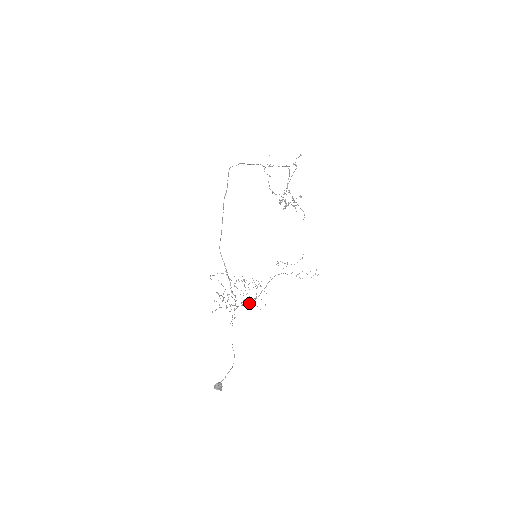
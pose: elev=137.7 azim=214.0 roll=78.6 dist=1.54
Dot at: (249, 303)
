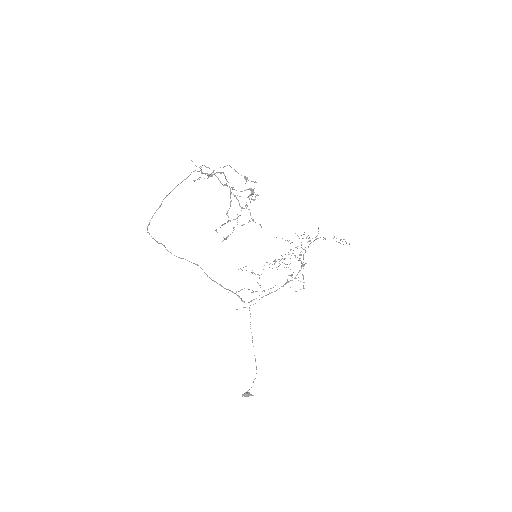
Dot at: (291, 280)
